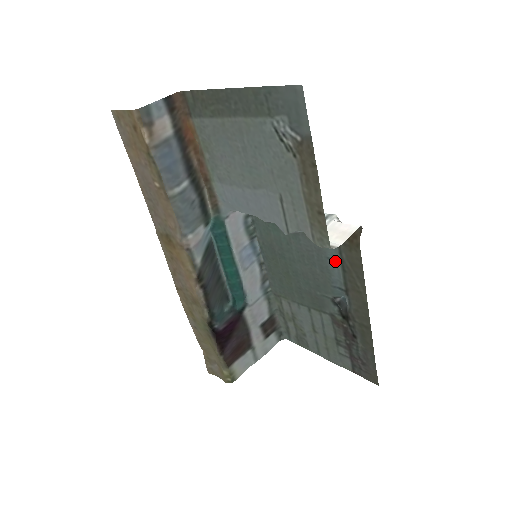
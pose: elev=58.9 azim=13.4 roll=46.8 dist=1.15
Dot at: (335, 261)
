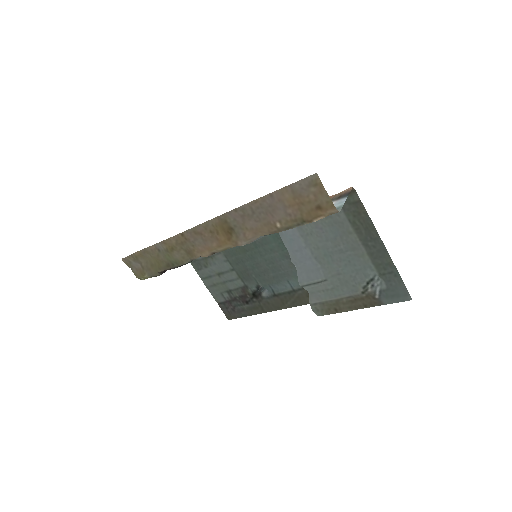
Dot at: (290, 286)
